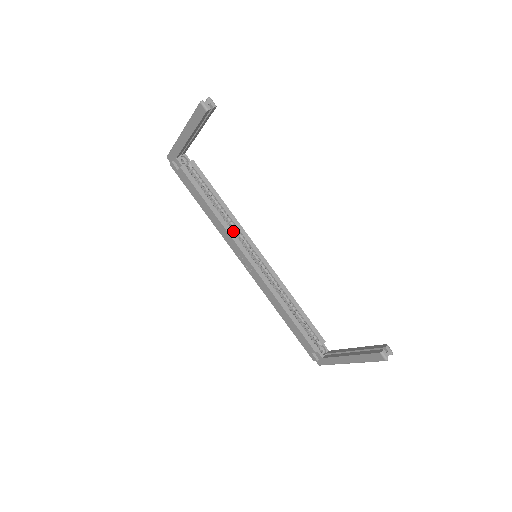
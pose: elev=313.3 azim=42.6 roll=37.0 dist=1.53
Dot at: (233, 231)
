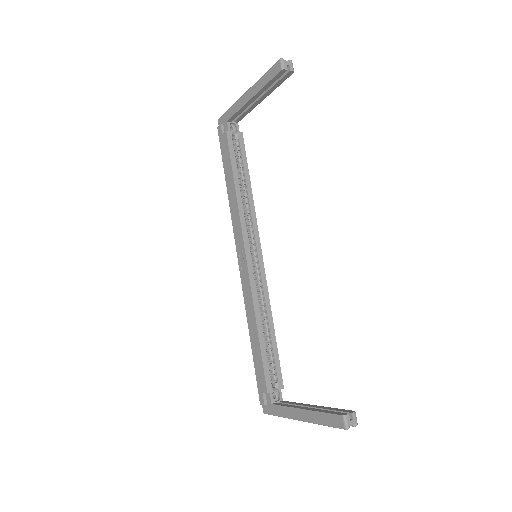
Dot at: (245, 220)
